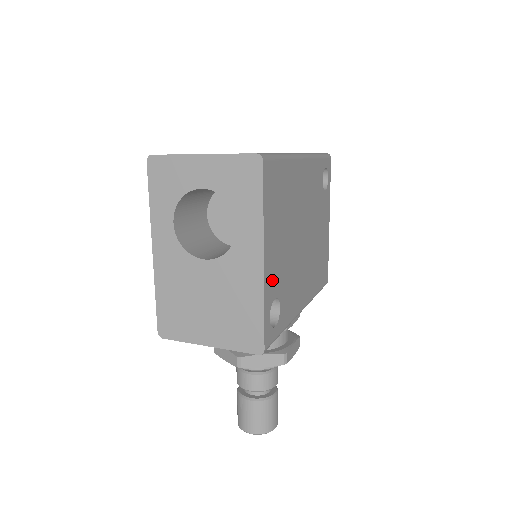
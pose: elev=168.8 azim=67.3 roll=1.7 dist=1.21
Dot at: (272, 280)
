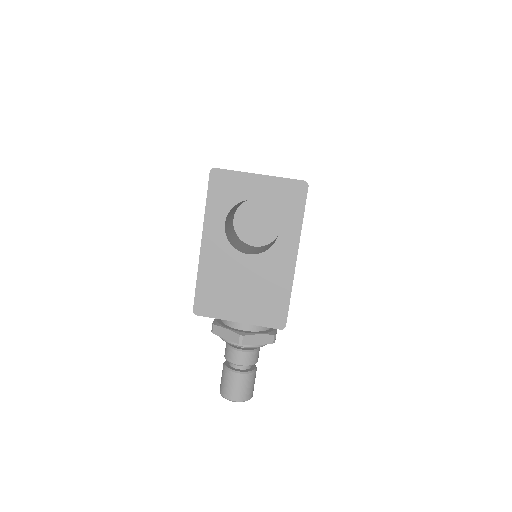
Dot at: occluded
